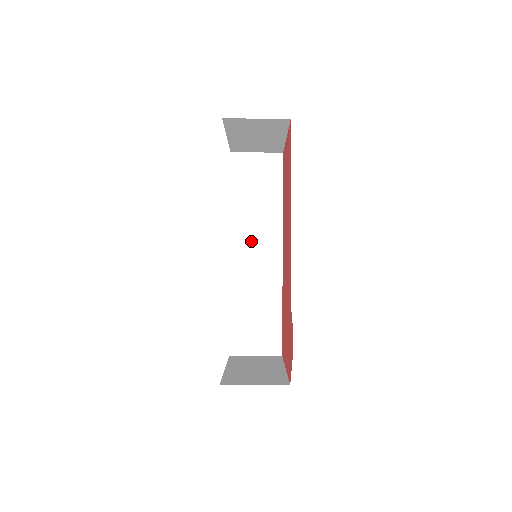
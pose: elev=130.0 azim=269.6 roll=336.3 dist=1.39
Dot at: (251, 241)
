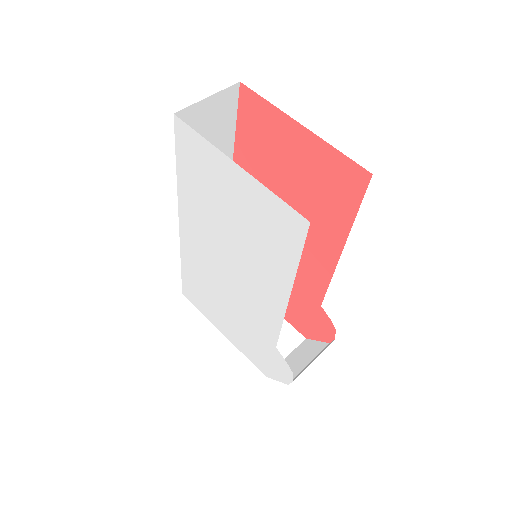
Dot at: occluded
